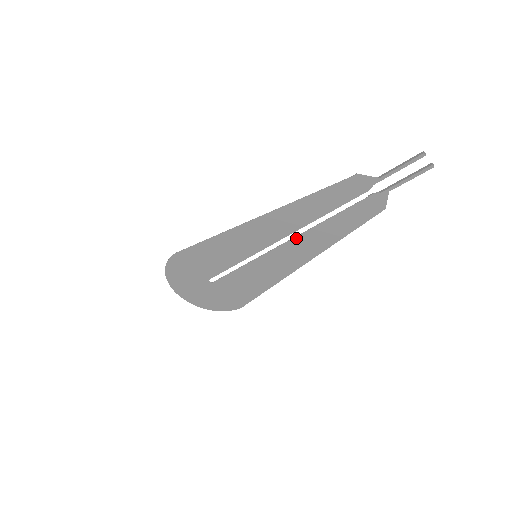
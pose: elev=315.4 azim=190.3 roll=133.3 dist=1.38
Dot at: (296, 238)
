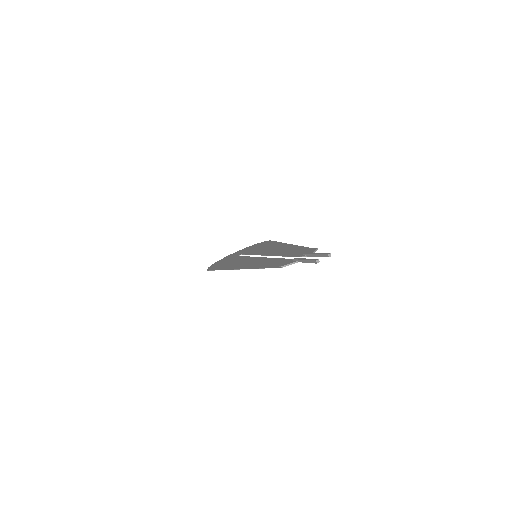
Dot at: (273, 255)
